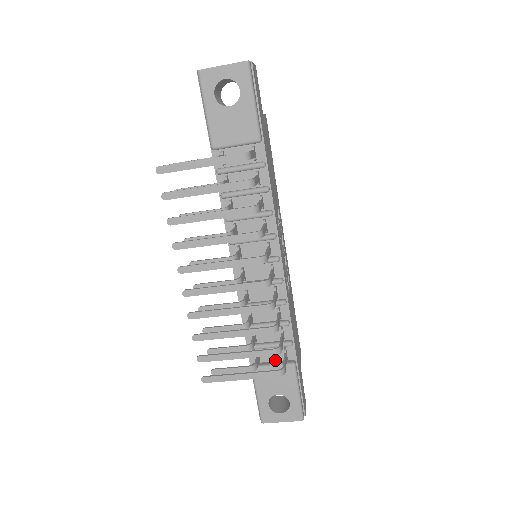
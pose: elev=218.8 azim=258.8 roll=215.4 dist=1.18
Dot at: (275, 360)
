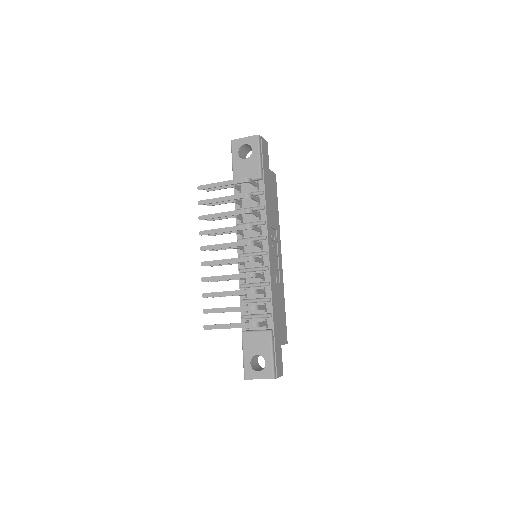
Dot at: (259, 329)
